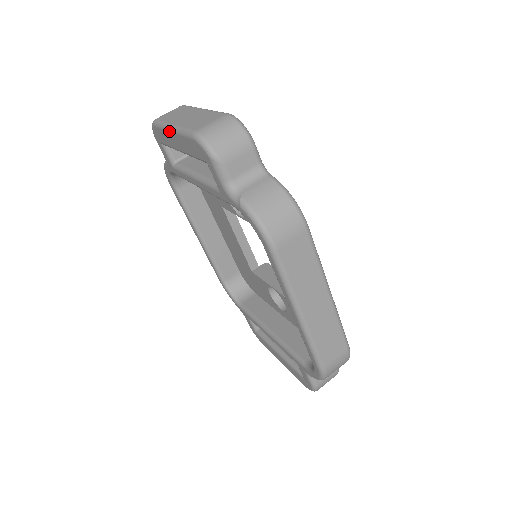
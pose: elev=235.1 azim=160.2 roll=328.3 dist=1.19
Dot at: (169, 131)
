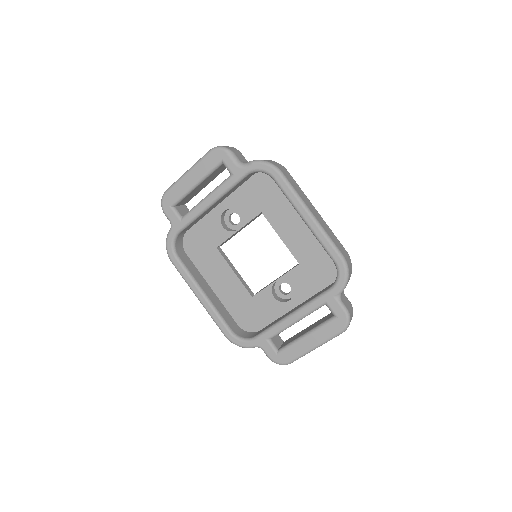
Dot at: (185, 176)
